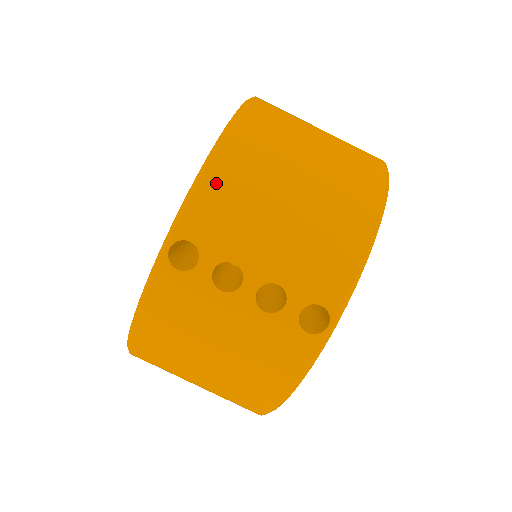
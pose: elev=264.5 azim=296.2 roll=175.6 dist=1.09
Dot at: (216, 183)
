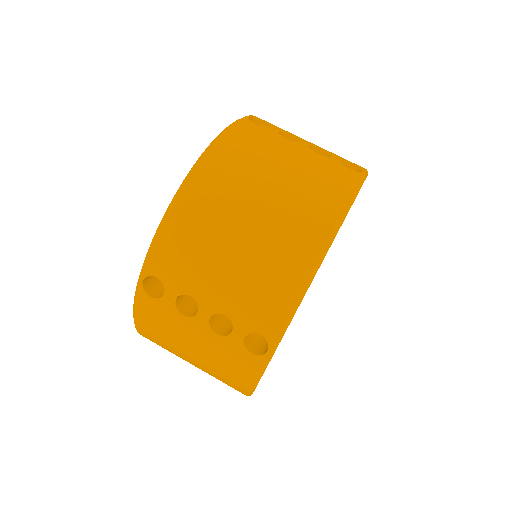
Dot at: (174, 230)
